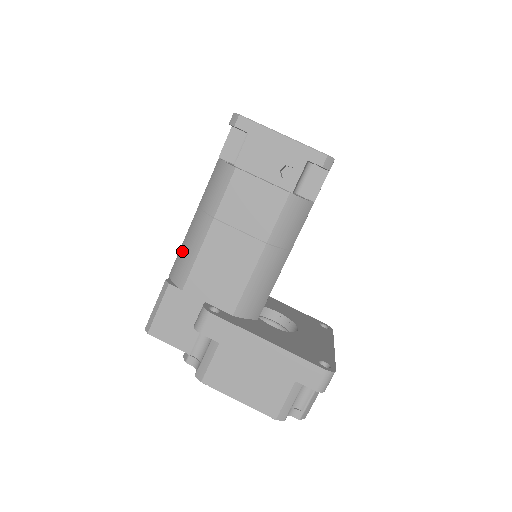
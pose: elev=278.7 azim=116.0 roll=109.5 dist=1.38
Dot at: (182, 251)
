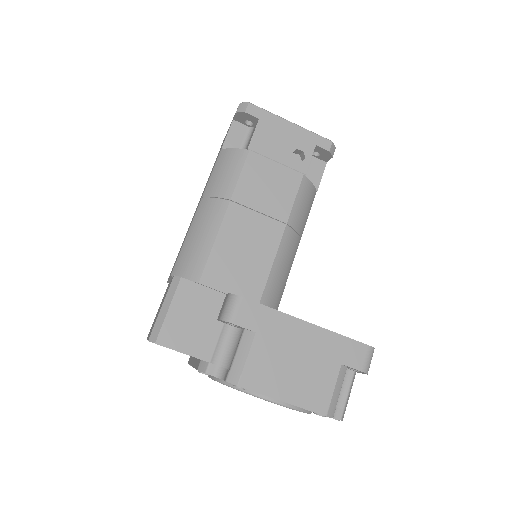
Dot at: (189, 244)
